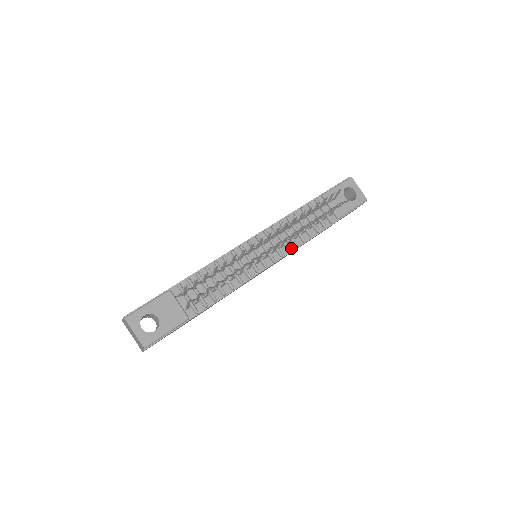
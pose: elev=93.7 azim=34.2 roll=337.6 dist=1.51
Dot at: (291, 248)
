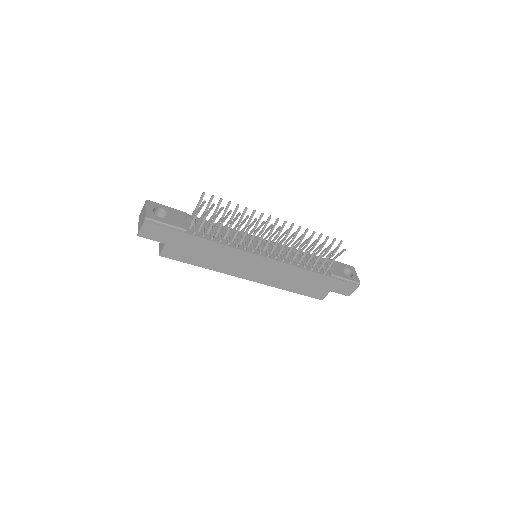
Dot at: (286, 261)
